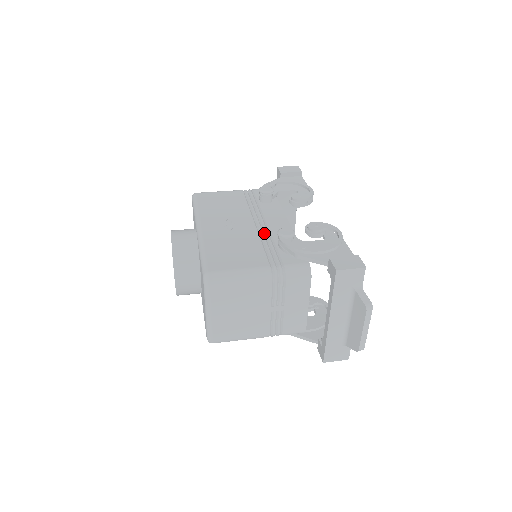
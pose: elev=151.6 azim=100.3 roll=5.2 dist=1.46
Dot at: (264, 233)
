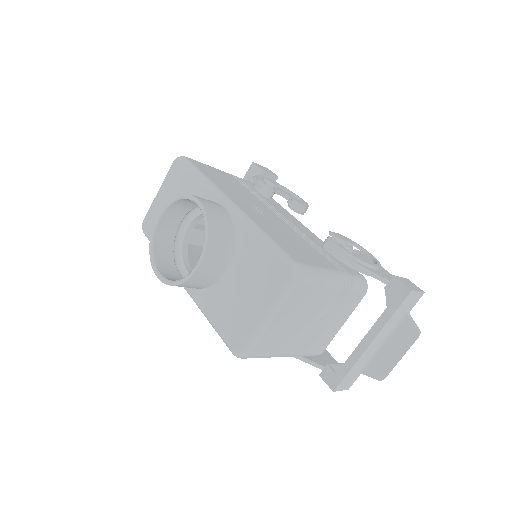
Dot at: (297, 231)
